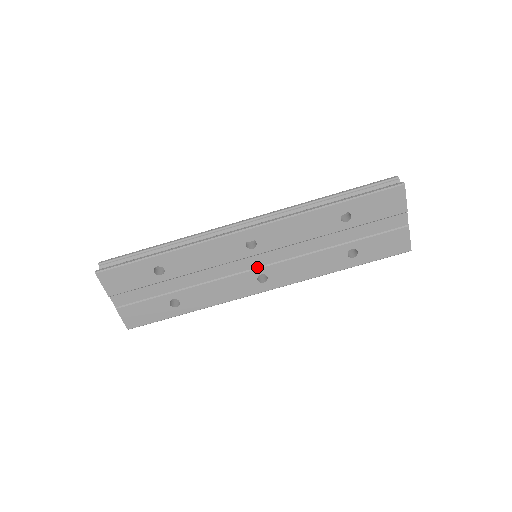
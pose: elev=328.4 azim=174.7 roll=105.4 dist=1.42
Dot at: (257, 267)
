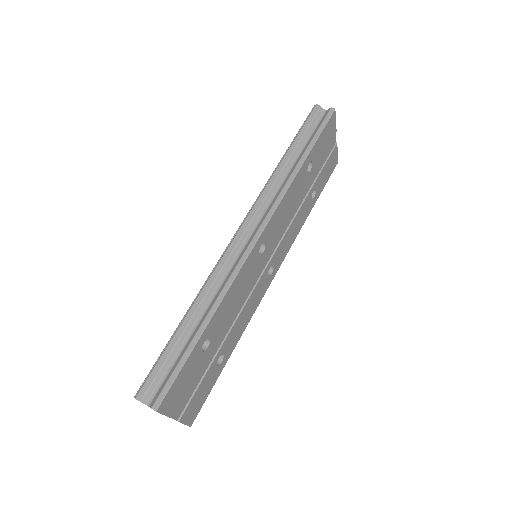
Dot at: (266, 265)
